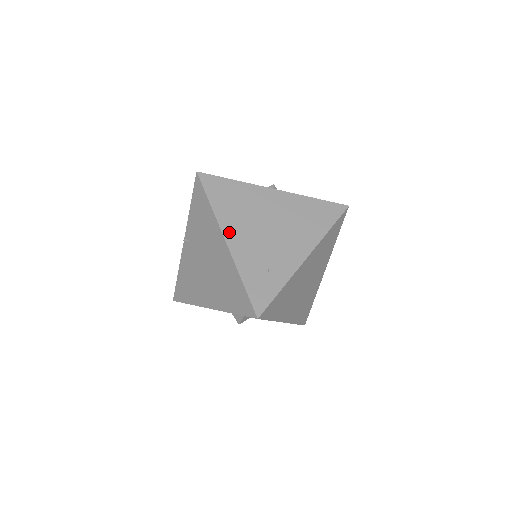
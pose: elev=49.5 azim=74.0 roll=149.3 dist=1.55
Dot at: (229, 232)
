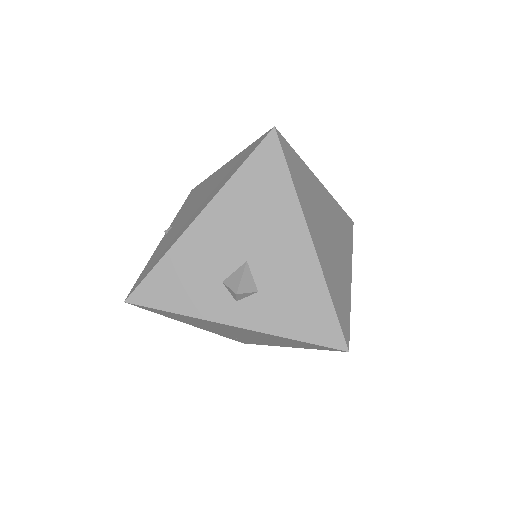
Dot at: occluded
